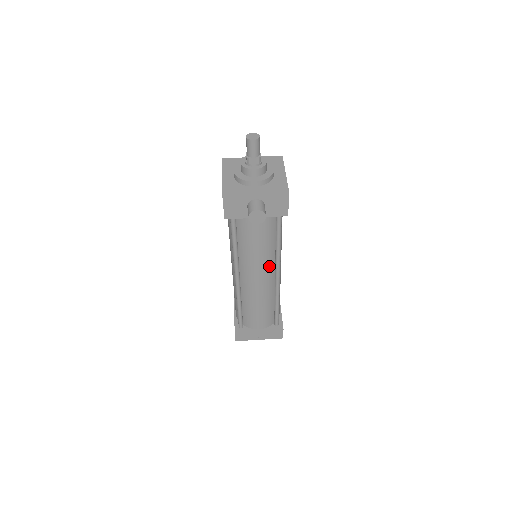
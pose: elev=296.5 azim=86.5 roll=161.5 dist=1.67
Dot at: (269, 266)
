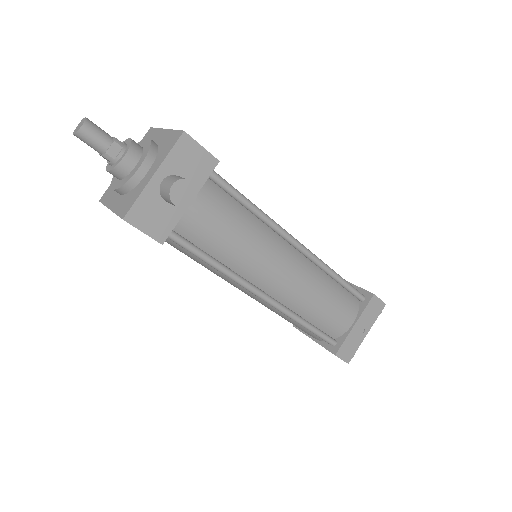
Dot at: (276, 245)
